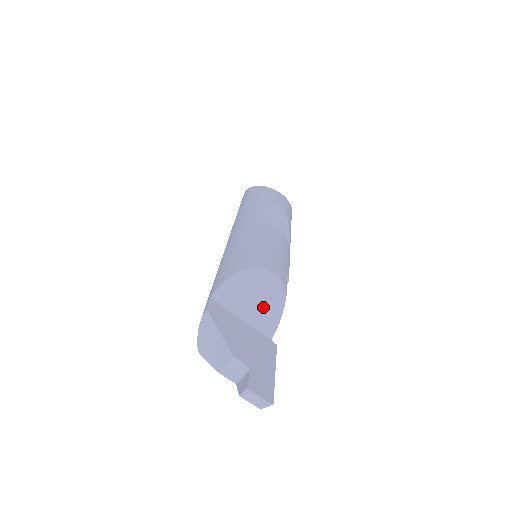
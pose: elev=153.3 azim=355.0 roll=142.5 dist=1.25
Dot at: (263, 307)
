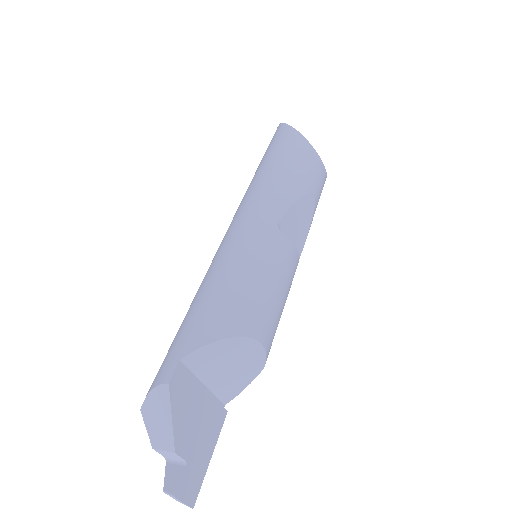
Dot at: (233, 376)
